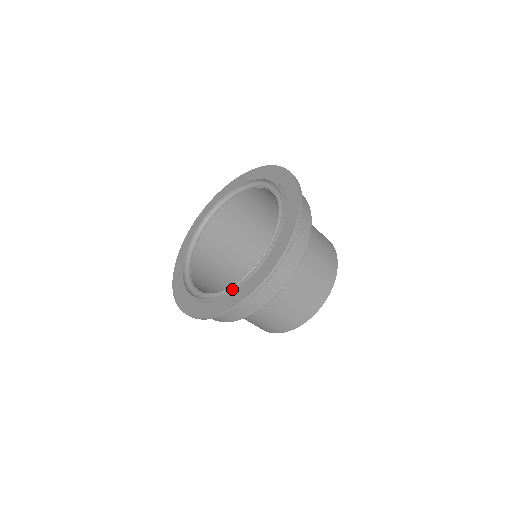
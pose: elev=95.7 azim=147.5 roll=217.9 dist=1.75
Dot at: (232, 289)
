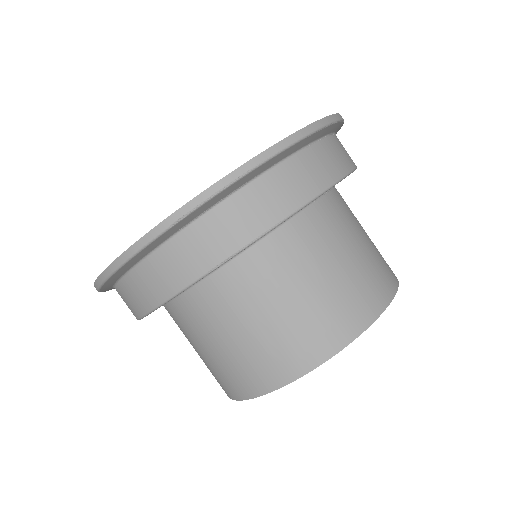
Dot at: occluded
